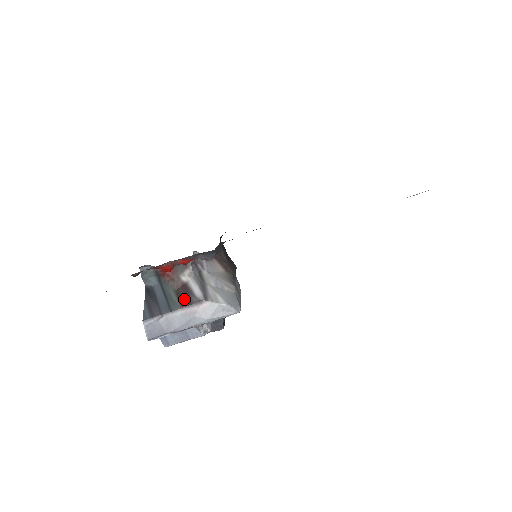
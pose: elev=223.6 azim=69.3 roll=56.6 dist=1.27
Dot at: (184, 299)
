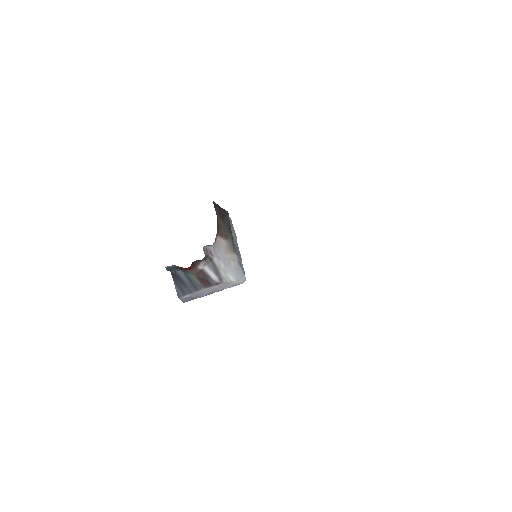
Dot at: (205, 282)
